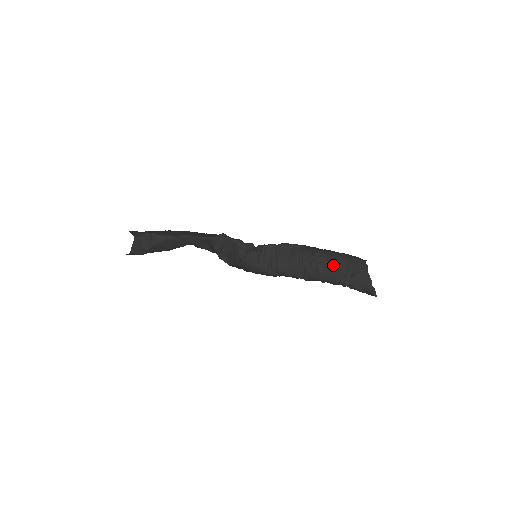
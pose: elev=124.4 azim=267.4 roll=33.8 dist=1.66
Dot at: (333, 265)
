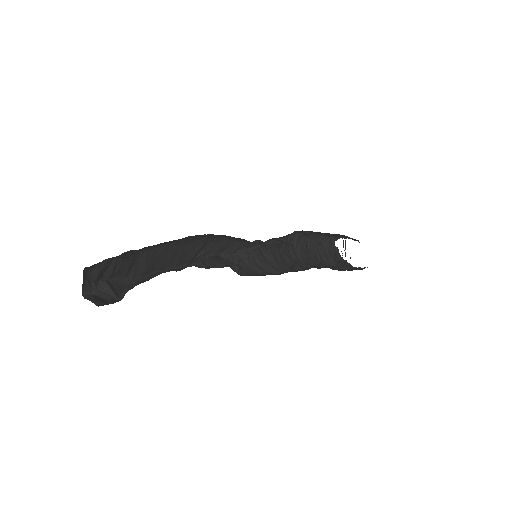
Dot at: occluded
